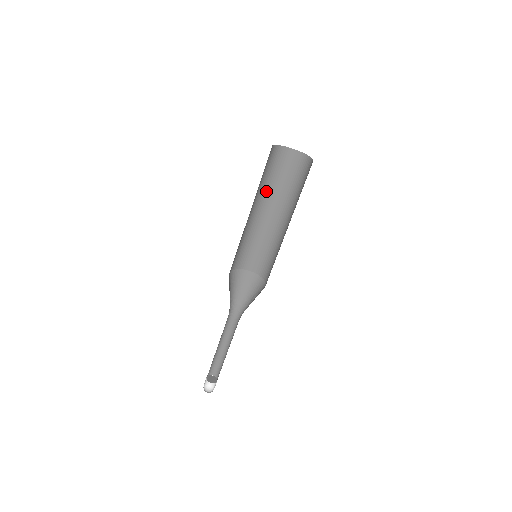
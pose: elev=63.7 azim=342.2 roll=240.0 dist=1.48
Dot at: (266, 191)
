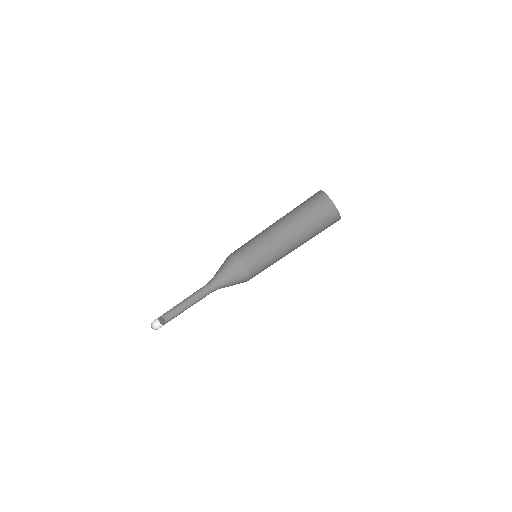
Dot at: (287, 213)
